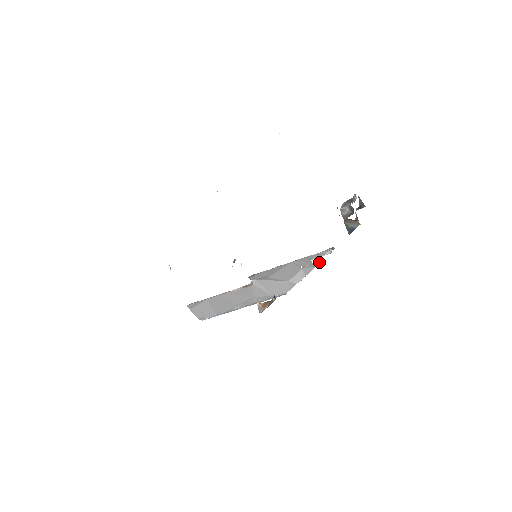
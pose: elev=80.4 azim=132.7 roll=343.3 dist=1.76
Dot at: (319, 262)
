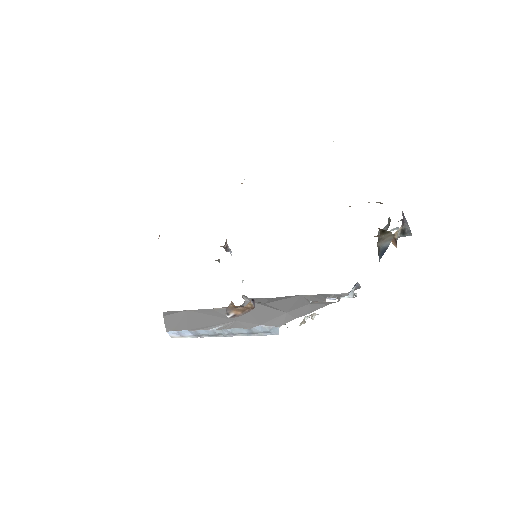
Dot at: occluded
